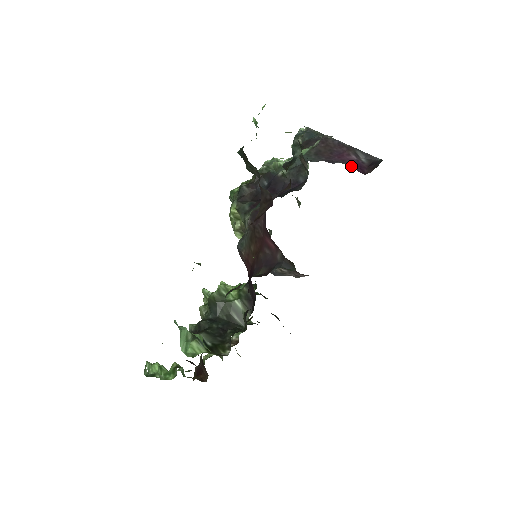
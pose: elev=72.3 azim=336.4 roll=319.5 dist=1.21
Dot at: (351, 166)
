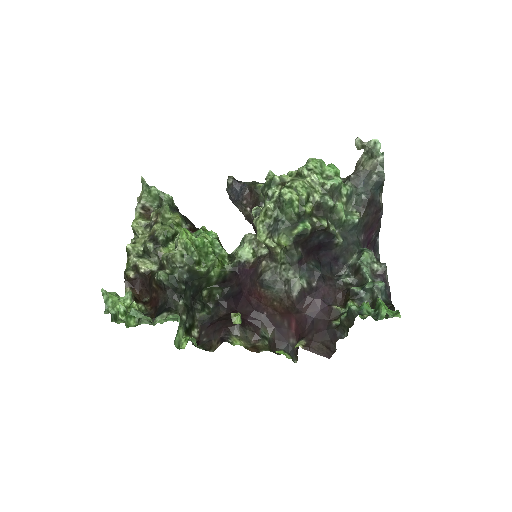
Dot at: occluded
